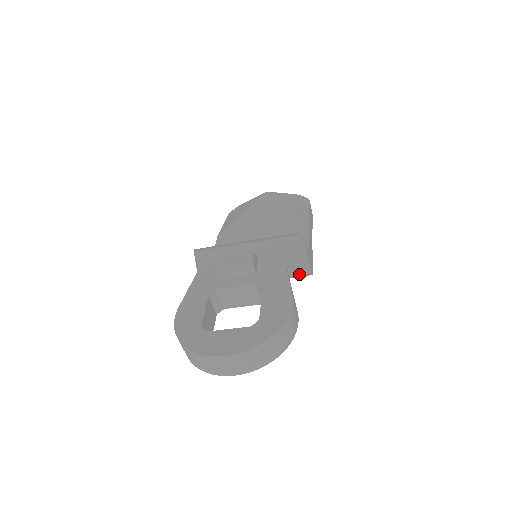
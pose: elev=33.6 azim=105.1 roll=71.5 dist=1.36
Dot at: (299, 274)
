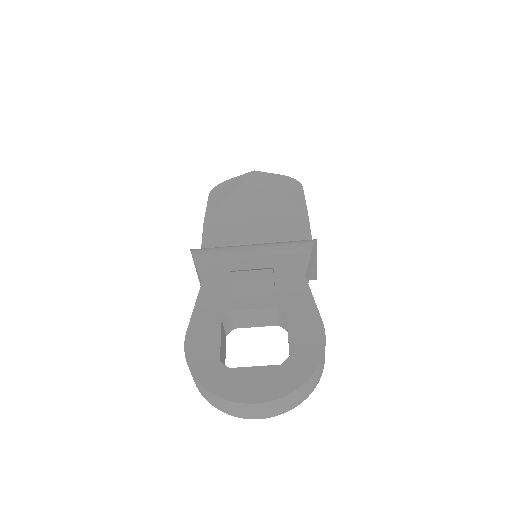
Dot at: occluded
